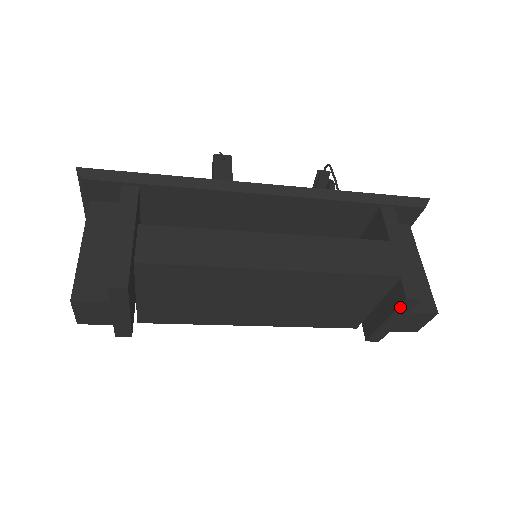
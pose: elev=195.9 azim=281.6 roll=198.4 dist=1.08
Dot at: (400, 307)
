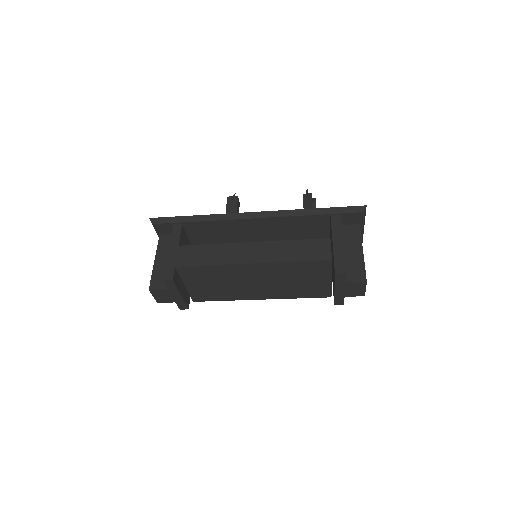
Dot at: (336, 279)
